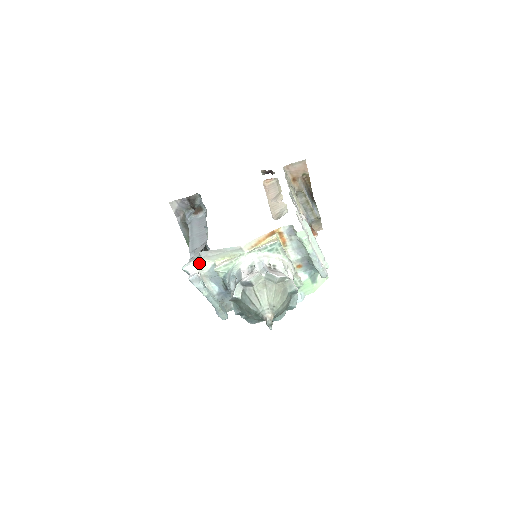
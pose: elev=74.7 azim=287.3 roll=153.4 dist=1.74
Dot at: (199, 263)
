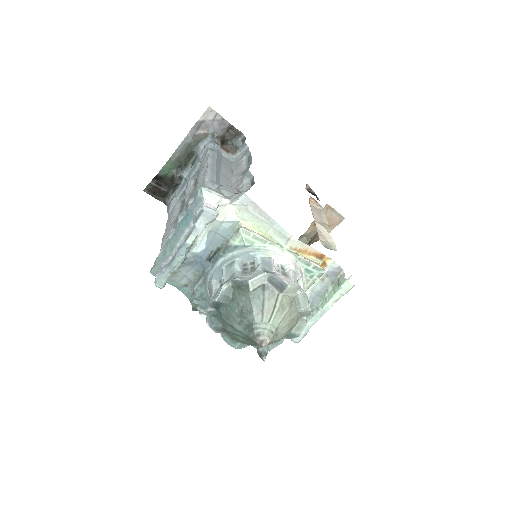
Dot at: (226, 203)
